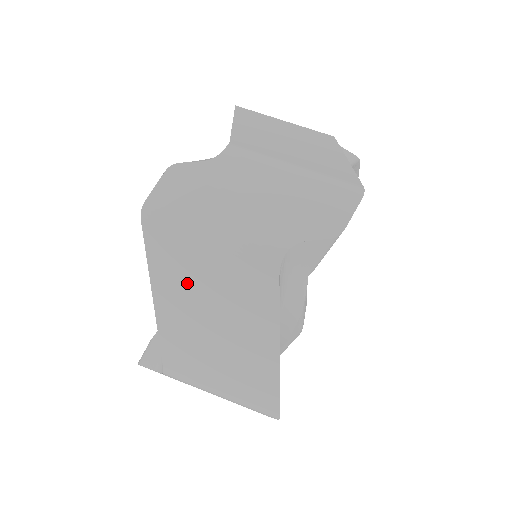
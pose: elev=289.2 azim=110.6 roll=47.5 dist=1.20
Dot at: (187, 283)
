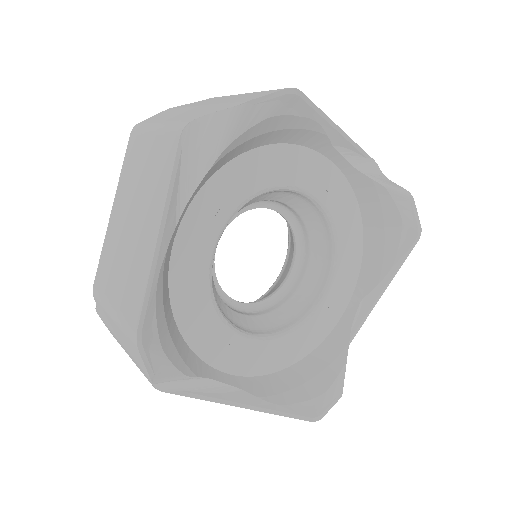
Dot at: (132, 179)
